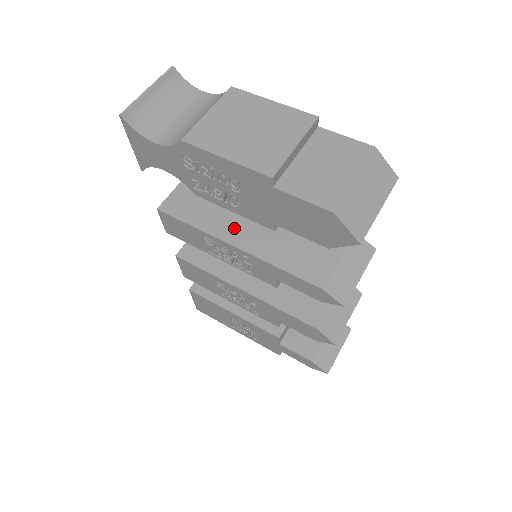
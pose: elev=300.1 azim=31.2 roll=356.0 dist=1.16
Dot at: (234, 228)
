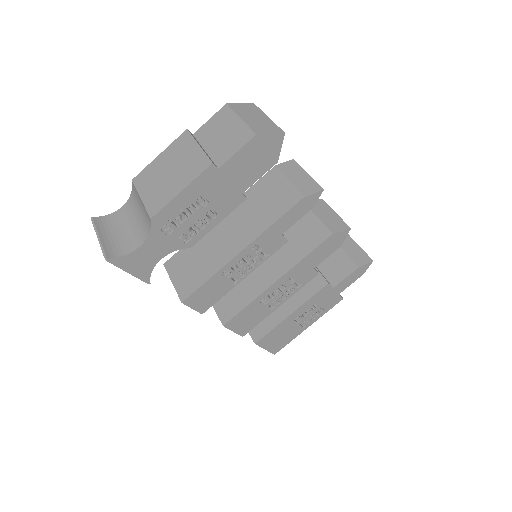
Dot at: (228, 248)
